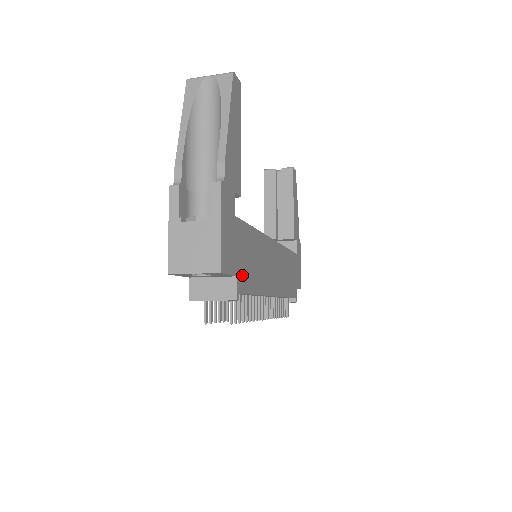
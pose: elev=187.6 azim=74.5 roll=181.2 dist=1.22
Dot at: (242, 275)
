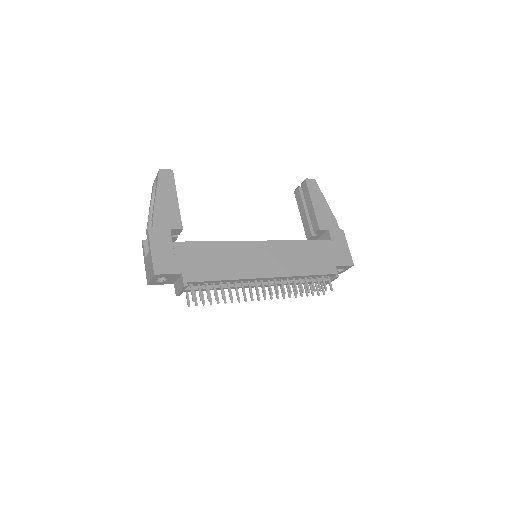
Dot at: (192, 272)
